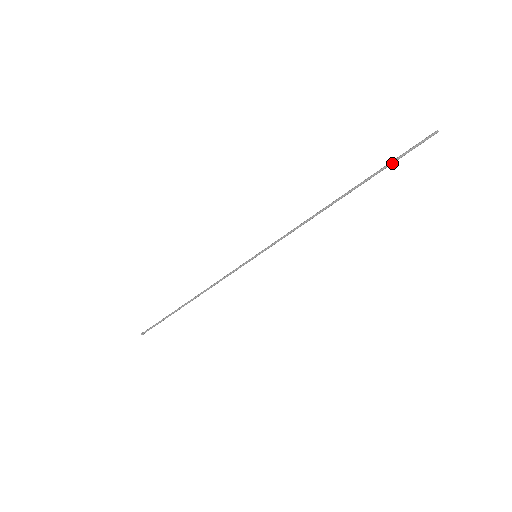
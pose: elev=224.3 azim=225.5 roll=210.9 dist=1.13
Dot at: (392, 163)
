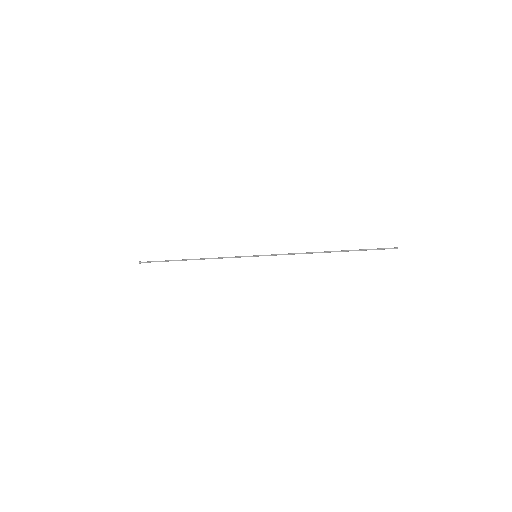
Dot at: (366, 250)
